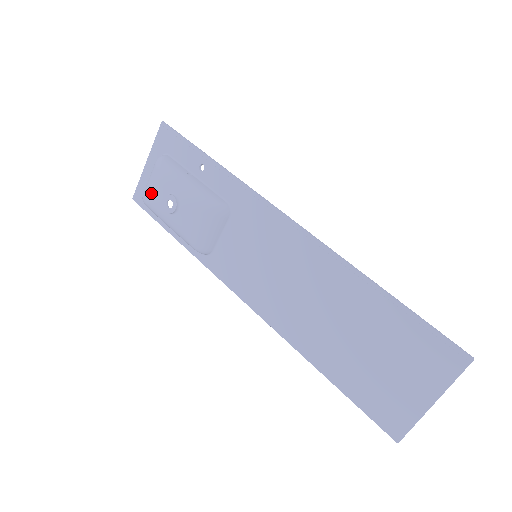
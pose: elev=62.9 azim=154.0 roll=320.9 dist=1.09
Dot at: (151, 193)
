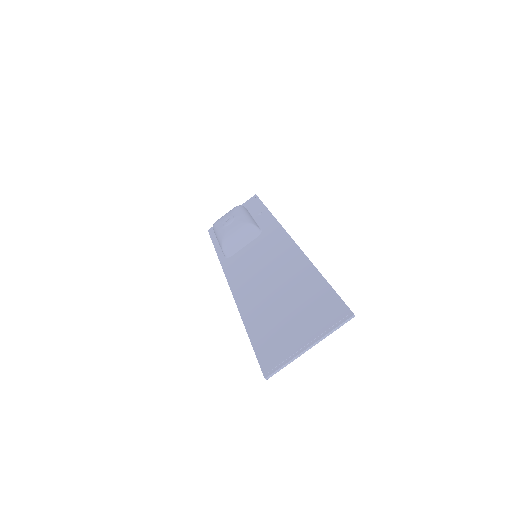
Dot at: (221, 218)
